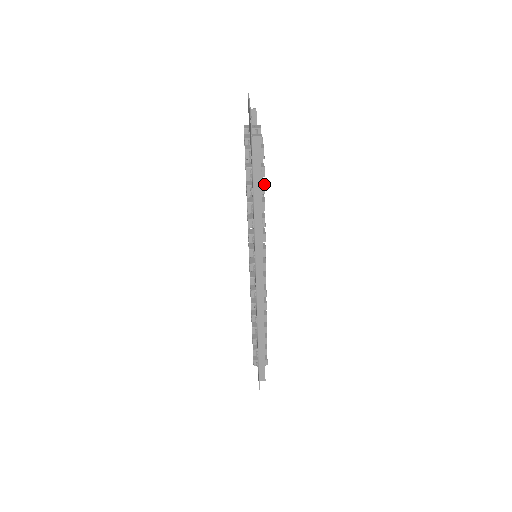
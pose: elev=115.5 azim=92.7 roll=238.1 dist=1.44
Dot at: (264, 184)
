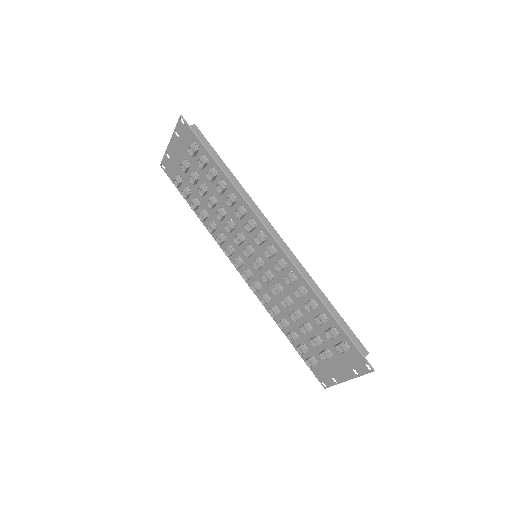
Dot at: occluded
